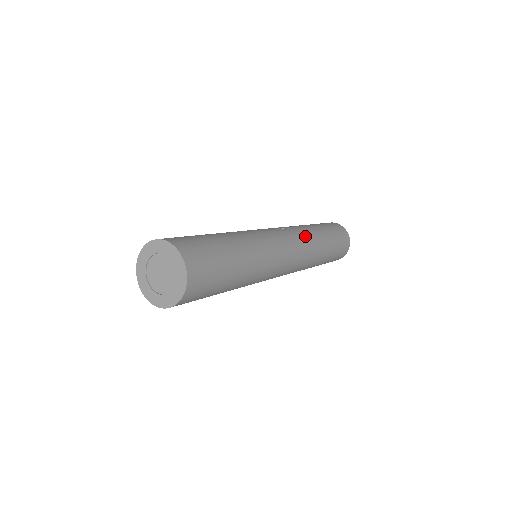
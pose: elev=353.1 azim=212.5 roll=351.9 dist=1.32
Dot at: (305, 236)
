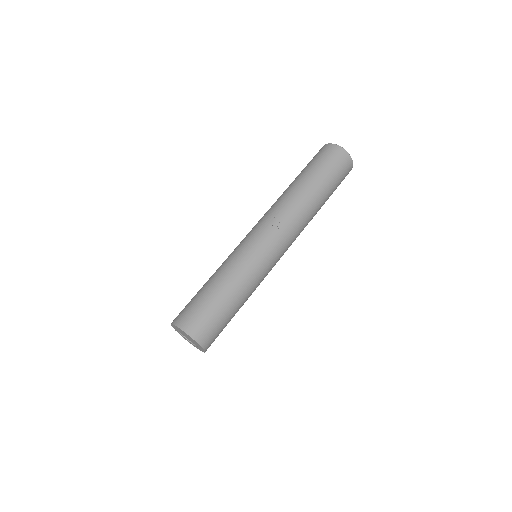
Dot at: (300, 219)
